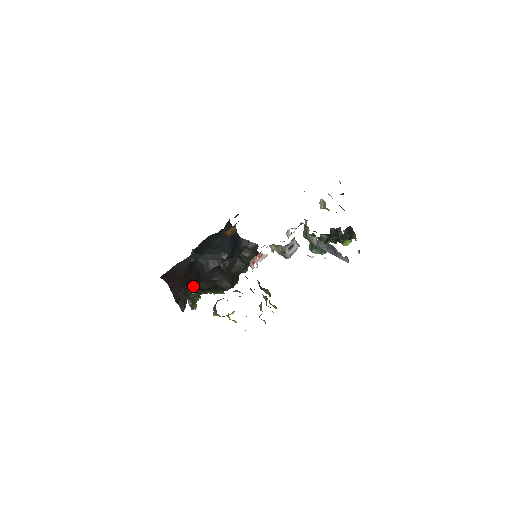
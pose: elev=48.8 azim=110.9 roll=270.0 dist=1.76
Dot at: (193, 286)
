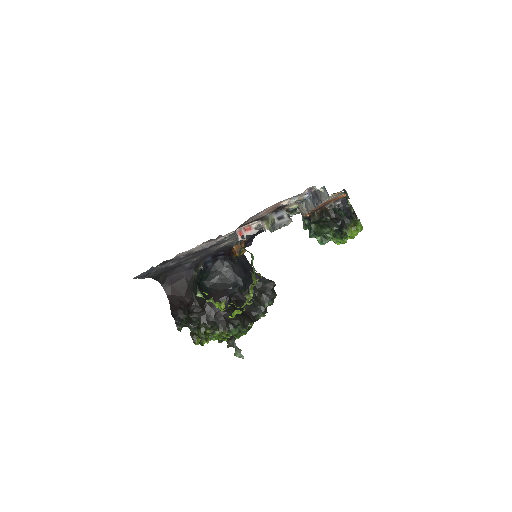
Dot at: (198, 314)
